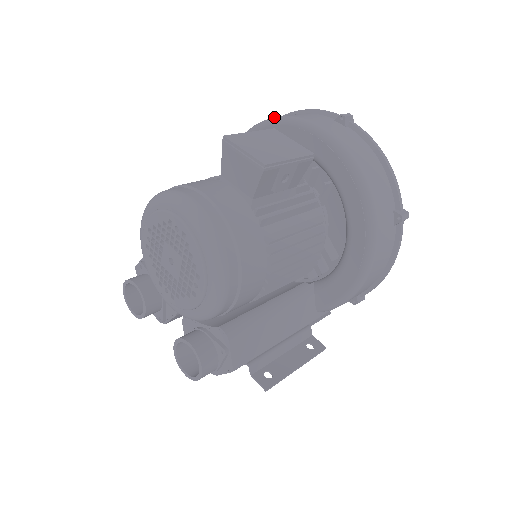
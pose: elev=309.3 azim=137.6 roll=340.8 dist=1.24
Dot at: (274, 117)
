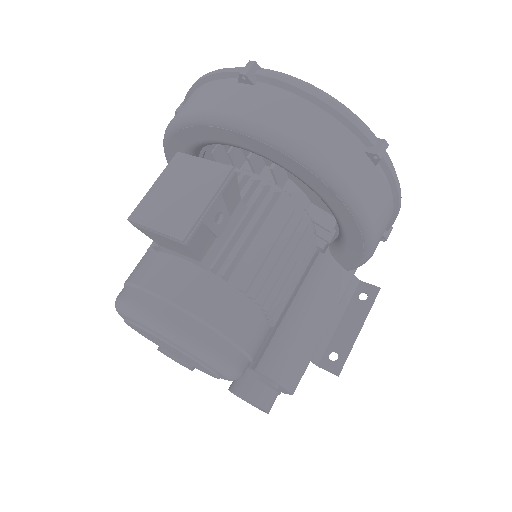
Dot at: (175, 118)
